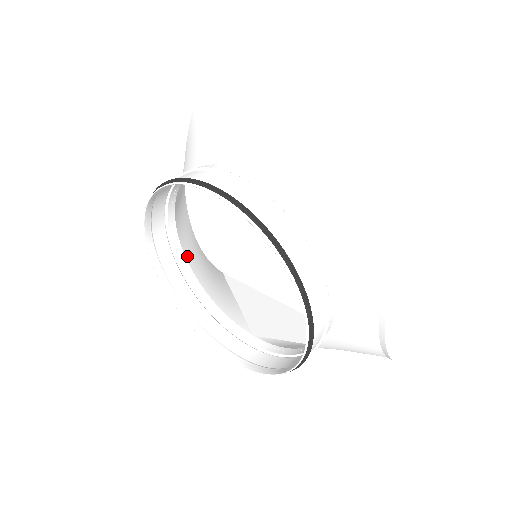
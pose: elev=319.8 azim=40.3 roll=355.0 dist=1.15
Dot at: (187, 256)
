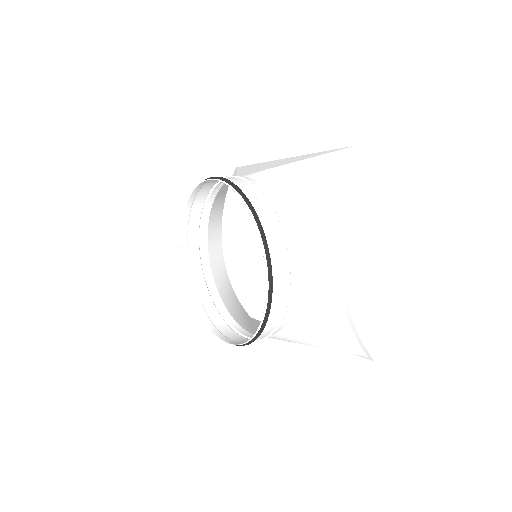
Dot at: (215, 277)
